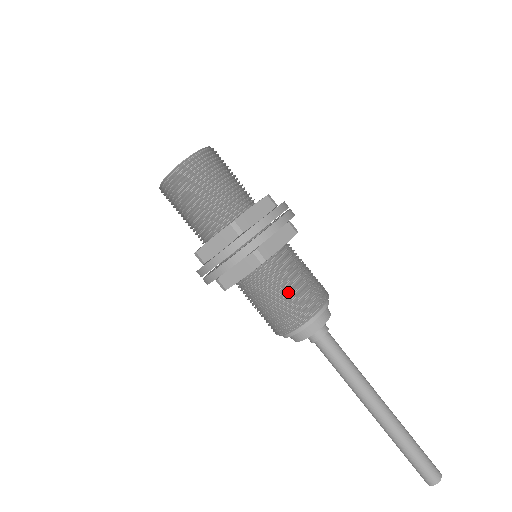
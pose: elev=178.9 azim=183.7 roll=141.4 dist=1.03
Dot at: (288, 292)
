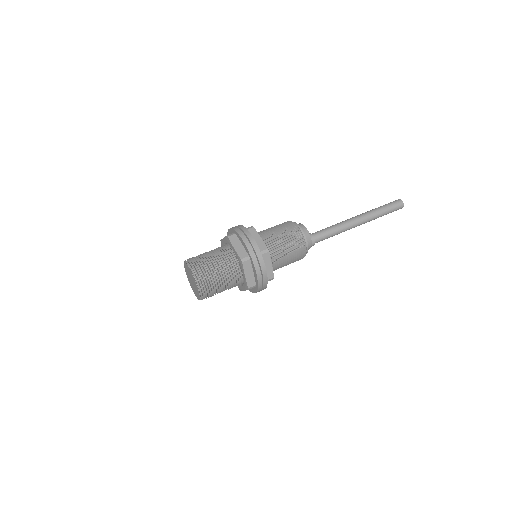
Dot at: (289, 260)
